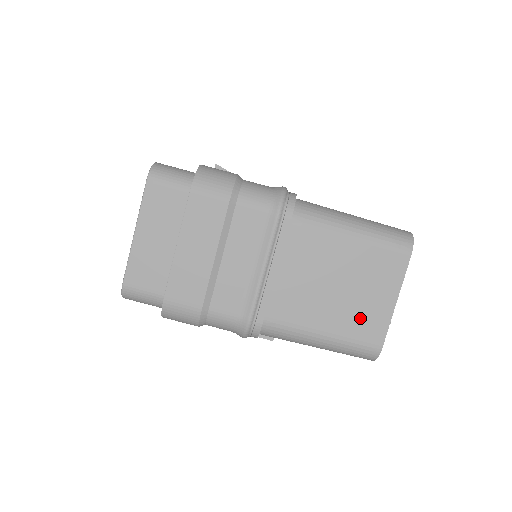
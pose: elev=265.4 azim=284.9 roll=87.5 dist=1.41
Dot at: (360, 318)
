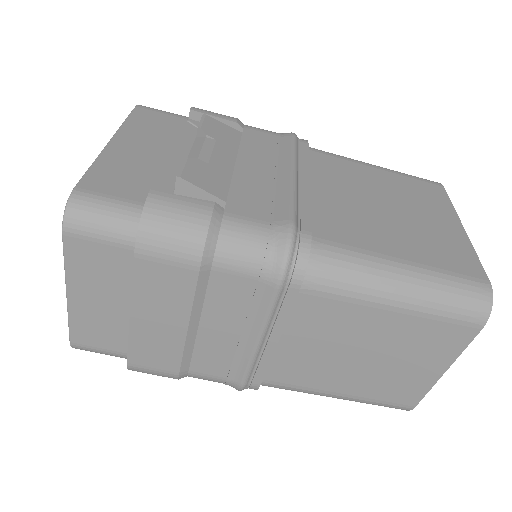
Dot at: (390, 384)
